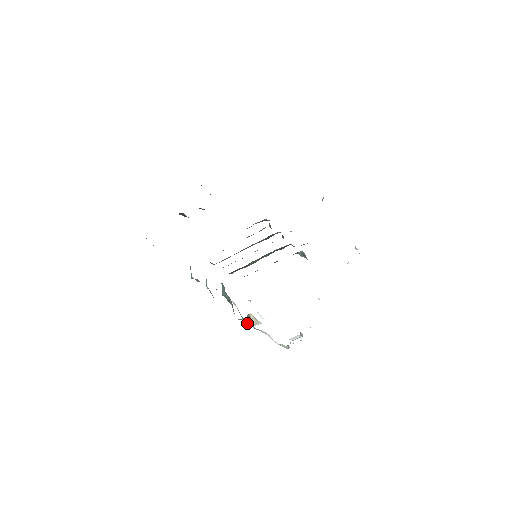
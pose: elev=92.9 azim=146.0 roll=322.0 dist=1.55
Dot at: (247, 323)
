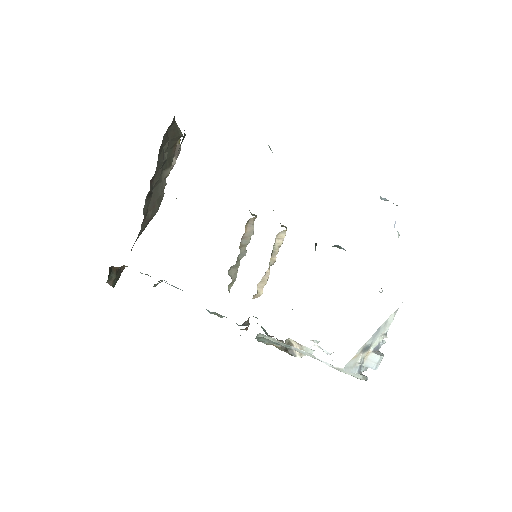
Dot at: (291, 353)
